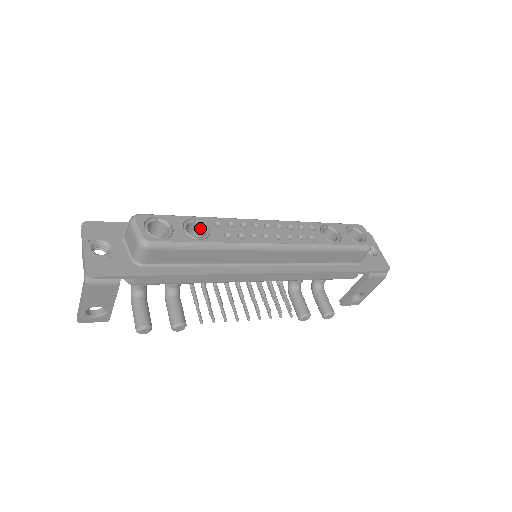
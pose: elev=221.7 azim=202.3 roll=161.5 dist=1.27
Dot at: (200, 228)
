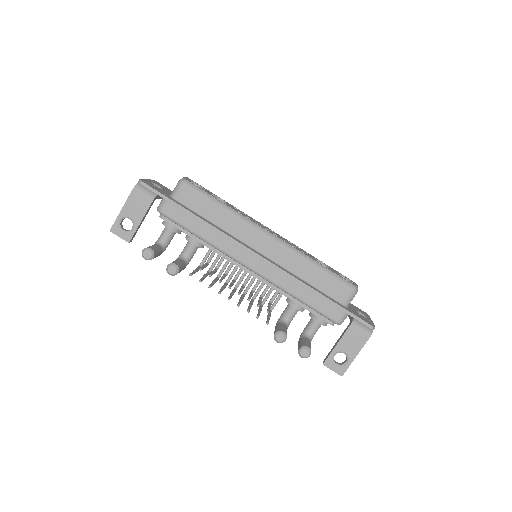
Dot at: occluded
